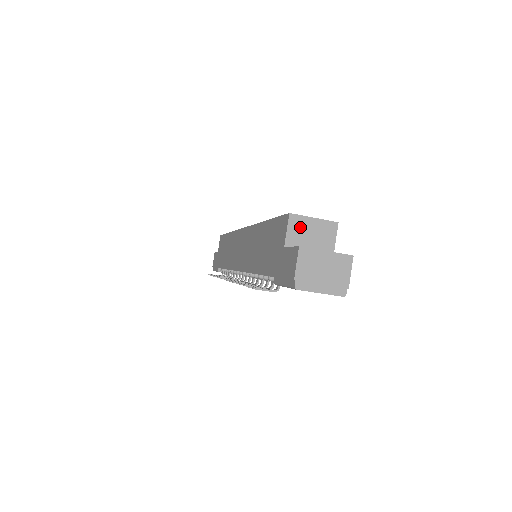
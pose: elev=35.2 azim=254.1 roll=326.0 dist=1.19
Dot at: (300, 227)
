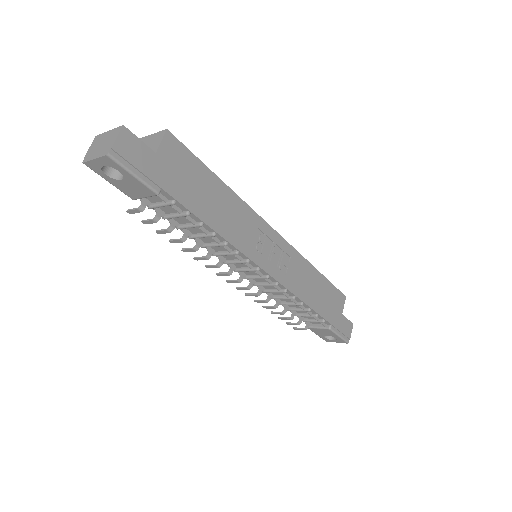
Dot at: occluded
